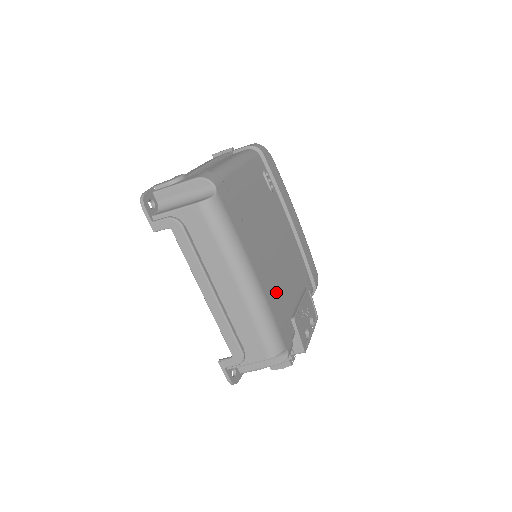
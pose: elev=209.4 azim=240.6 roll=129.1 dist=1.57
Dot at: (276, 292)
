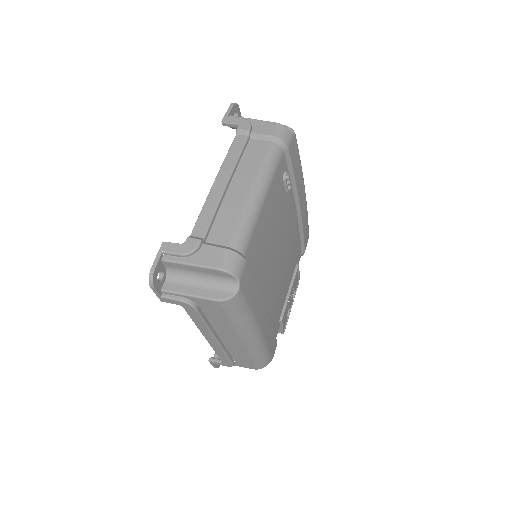
Dot at: (273, 314)
